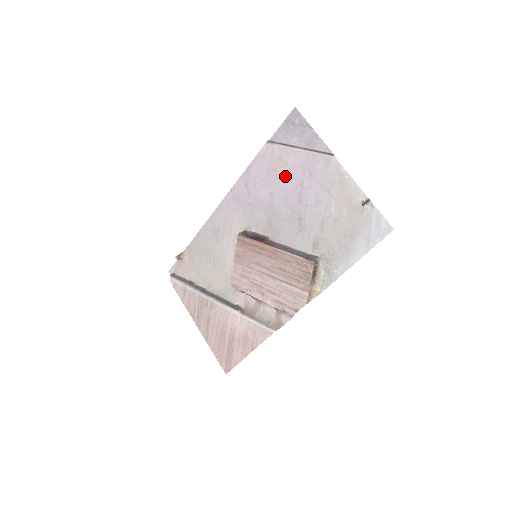
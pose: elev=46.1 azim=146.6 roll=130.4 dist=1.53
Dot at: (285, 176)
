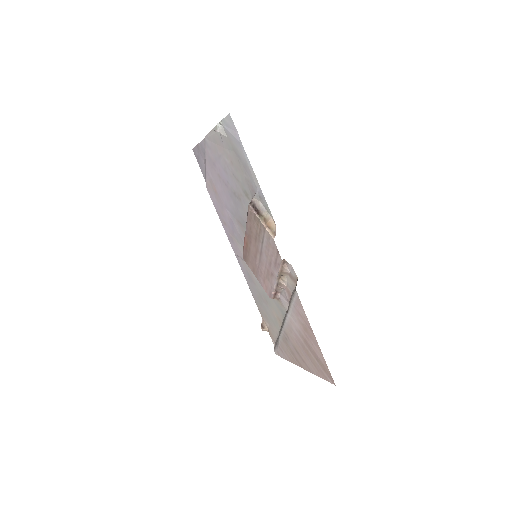
Dot at: (217, 186)
